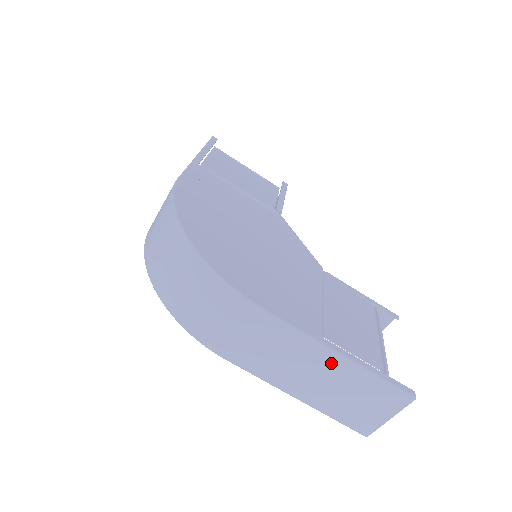
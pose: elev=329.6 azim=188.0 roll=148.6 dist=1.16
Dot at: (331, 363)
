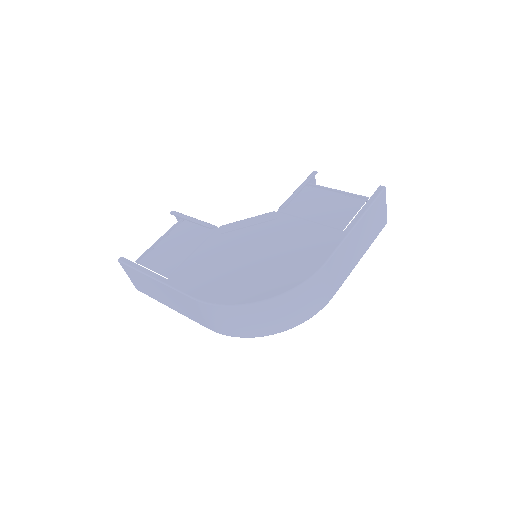
Dot at: (357, 231)
